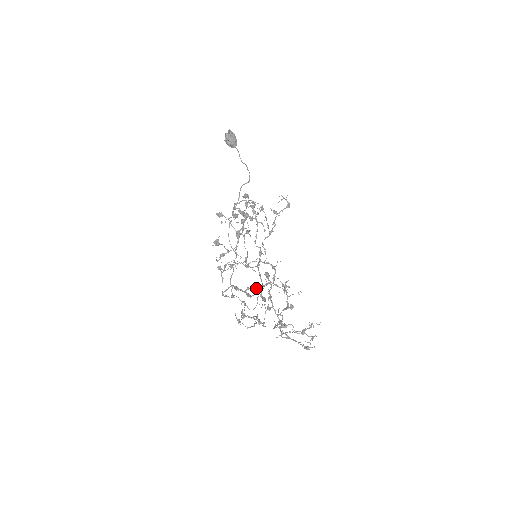
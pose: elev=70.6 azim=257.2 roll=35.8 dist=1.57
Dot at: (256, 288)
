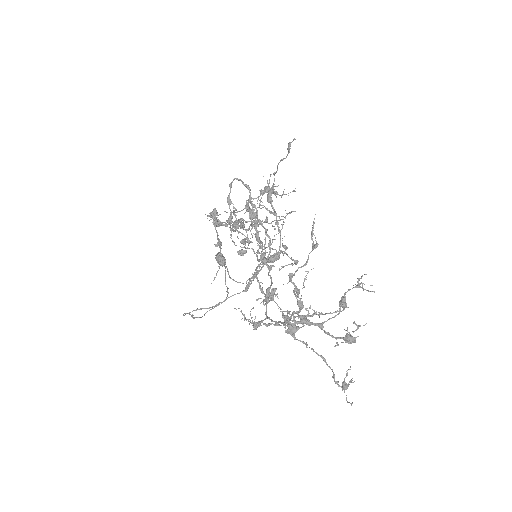
Dot at: (267, 234)
